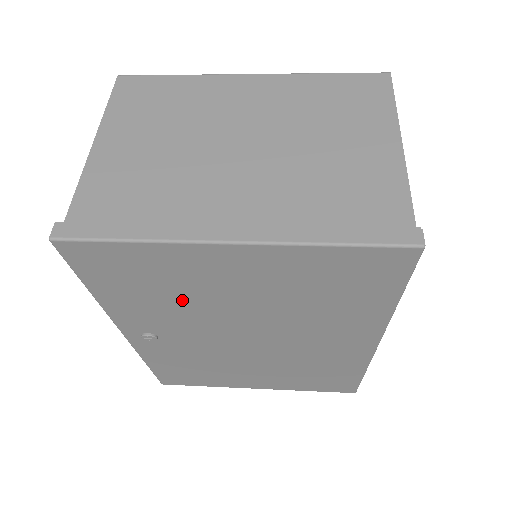
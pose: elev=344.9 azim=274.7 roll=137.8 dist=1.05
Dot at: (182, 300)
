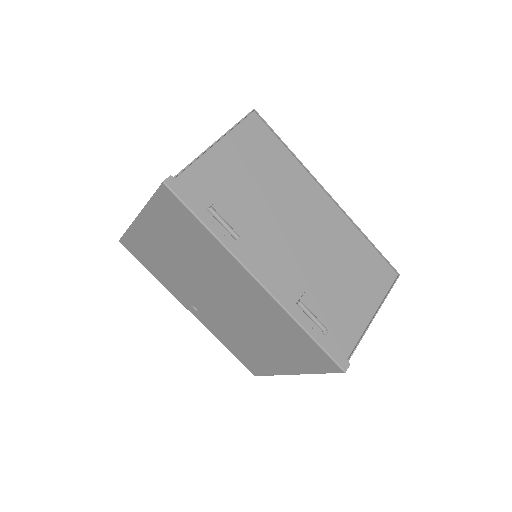
Dot at: (169, 268)
